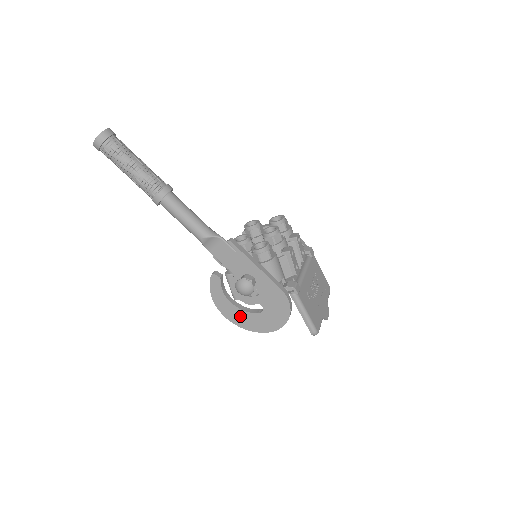
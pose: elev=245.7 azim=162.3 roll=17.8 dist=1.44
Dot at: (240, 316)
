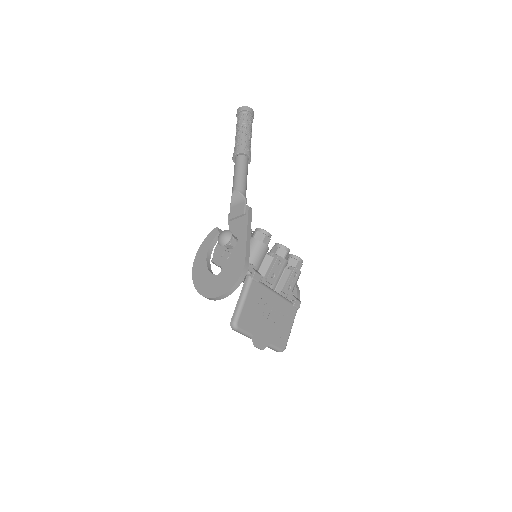
Dot at: (202, 272)
